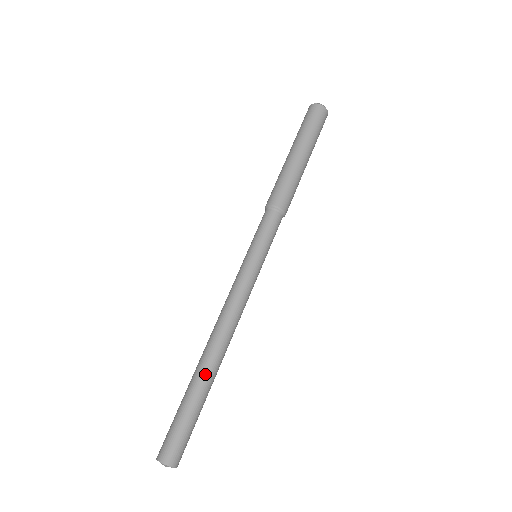
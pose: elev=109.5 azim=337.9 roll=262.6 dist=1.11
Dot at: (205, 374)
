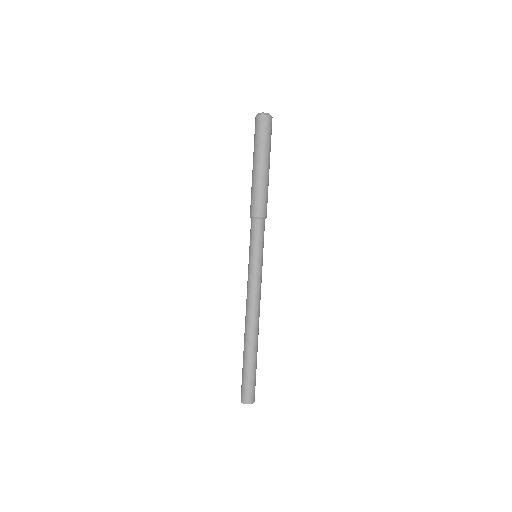
Dot at: (245, 346)
